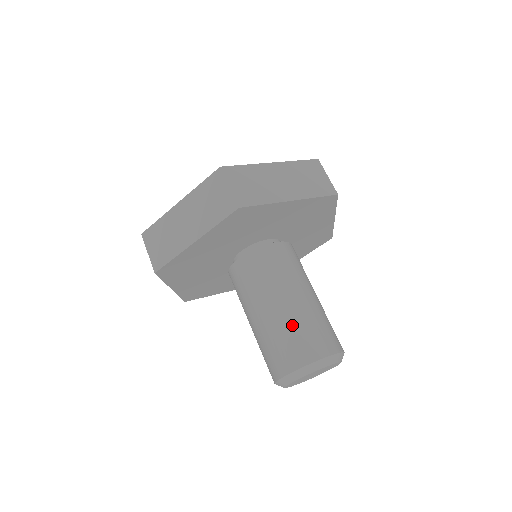
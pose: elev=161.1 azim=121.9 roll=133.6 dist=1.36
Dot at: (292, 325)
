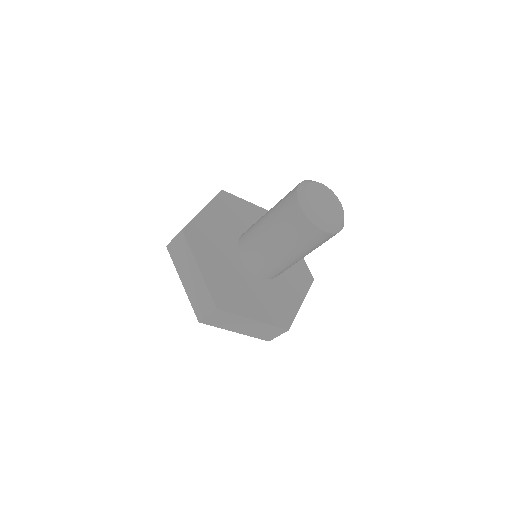
Dot at: occluded
